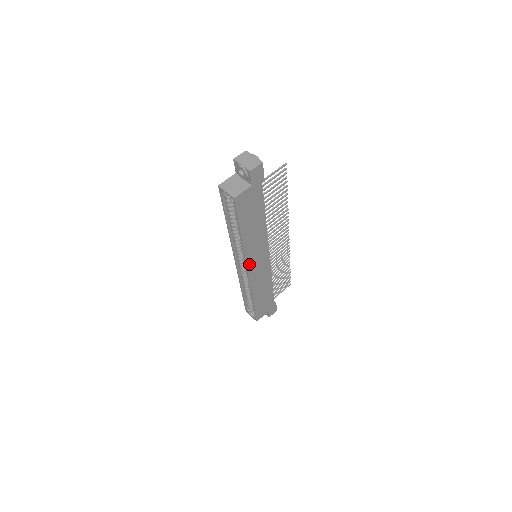
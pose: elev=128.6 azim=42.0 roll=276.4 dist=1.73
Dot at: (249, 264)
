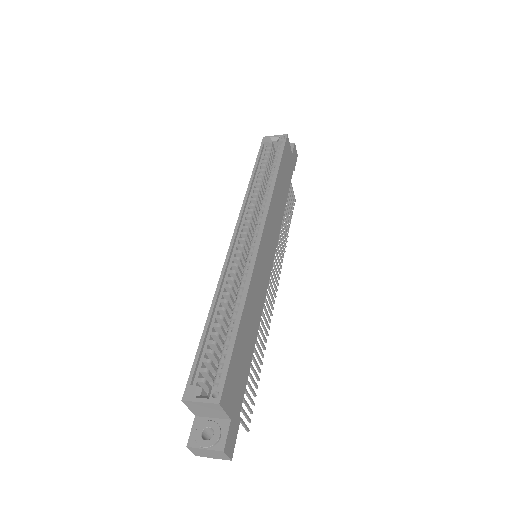
Dot at: (266, 227)
